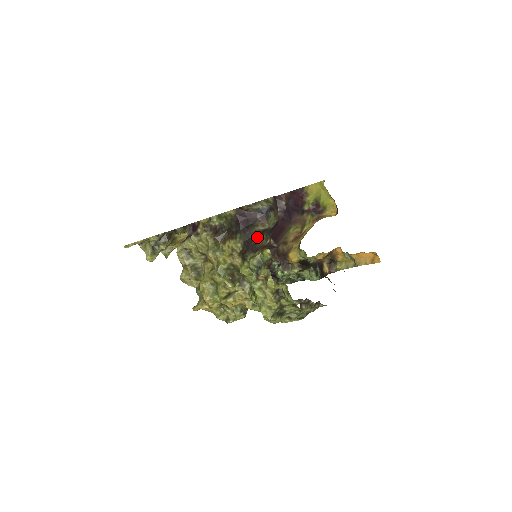
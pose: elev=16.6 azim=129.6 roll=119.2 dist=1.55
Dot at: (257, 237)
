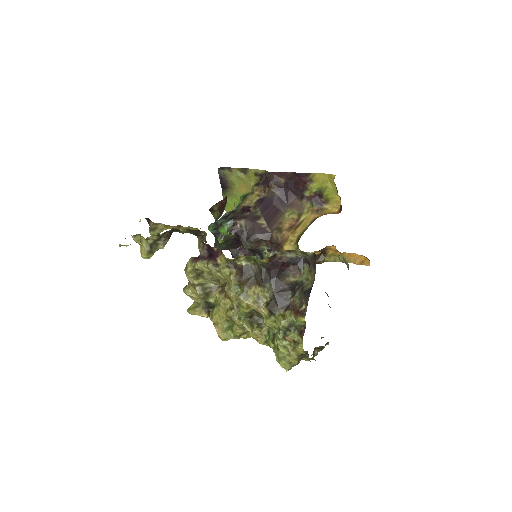
Dot at: (288, 291)
